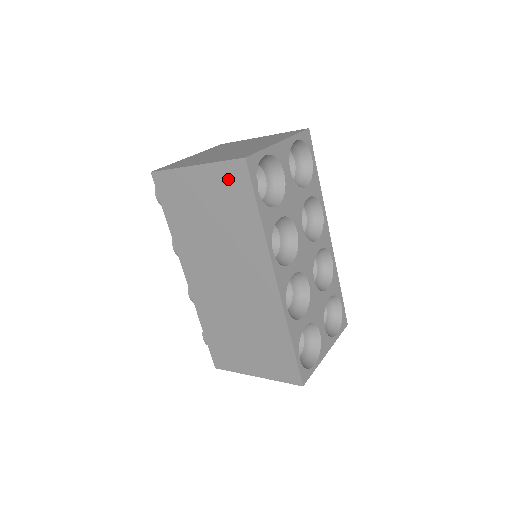
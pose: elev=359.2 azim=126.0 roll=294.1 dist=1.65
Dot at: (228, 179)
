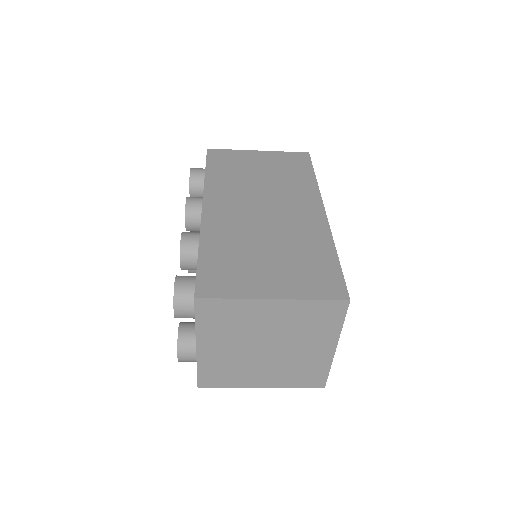
Dot at: (290, 158)
